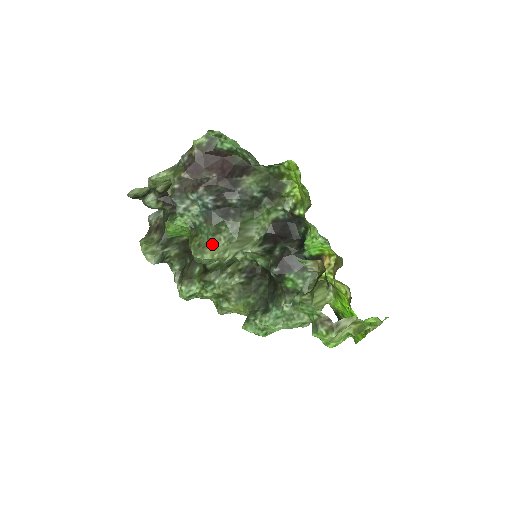
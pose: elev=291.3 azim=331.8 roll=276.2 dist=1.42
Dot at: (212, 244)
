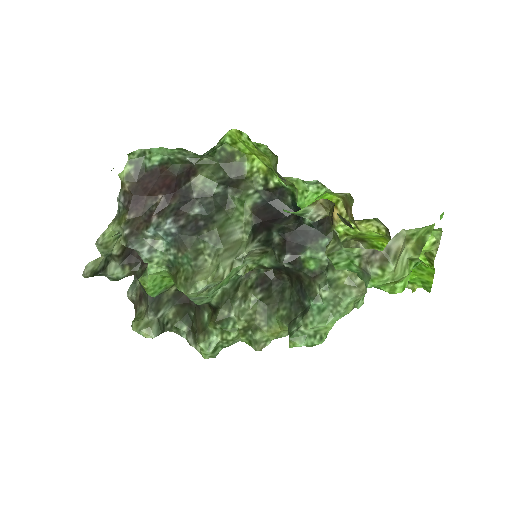
Dot at: (199, 270)
